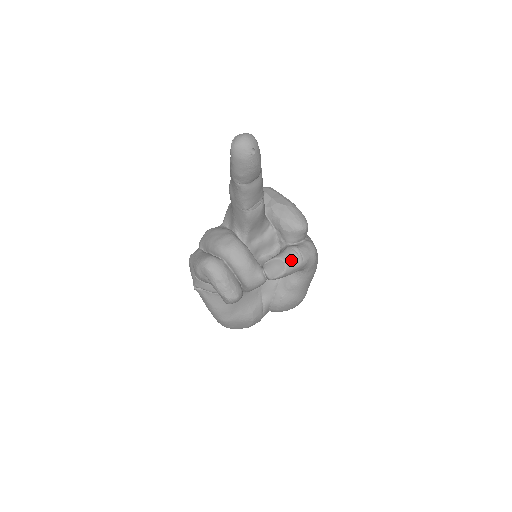
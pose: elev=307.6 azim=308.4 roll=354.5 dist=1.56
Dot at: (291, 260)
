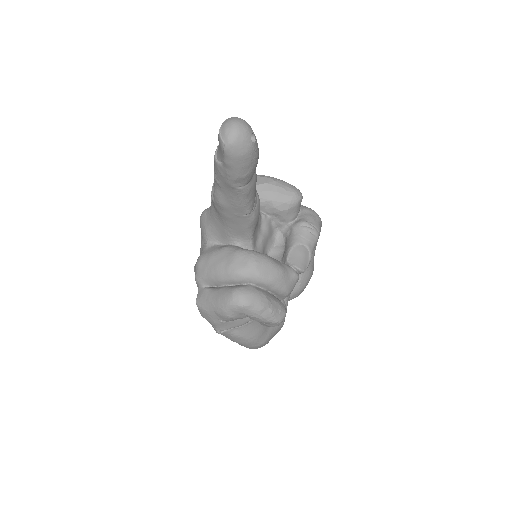
Dot at: (308, 238)
